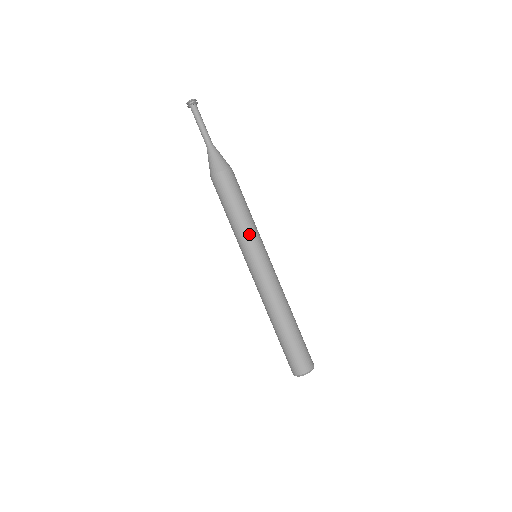
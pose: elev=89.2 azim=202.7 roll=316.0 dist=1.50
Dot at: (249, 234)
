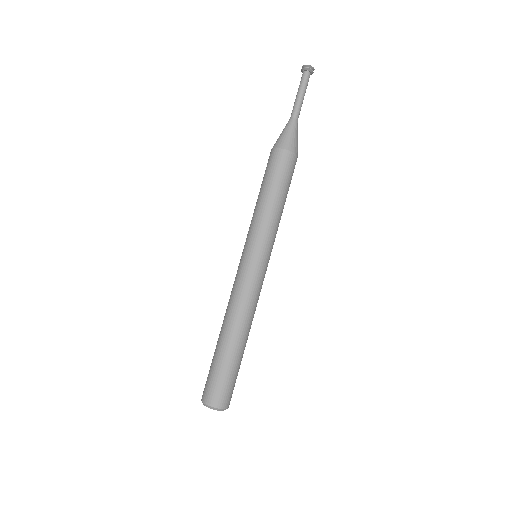
Dot at: (263, 228)
